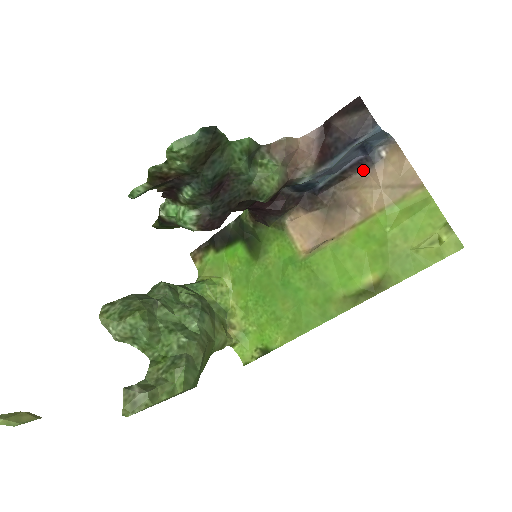
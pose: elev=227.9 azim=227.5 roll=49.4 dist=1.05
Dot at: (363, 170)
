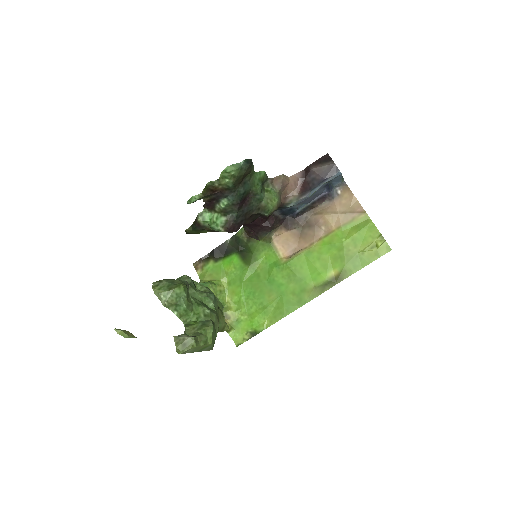
Dot at: (326, 202)
